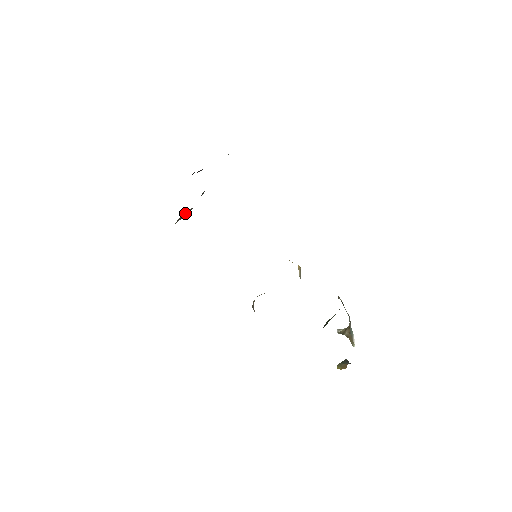
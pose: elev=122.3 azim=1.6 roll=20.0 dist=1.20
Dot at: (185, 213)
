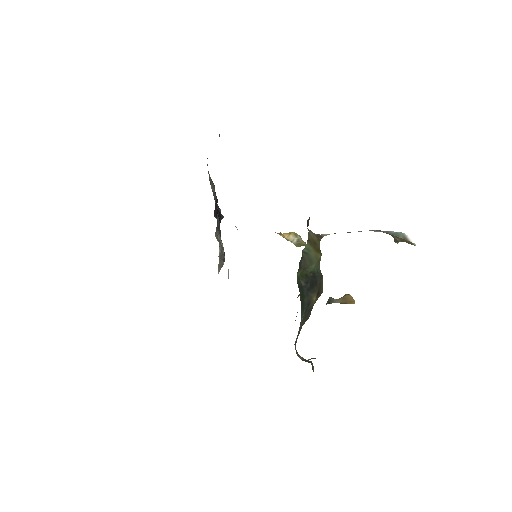
Dot at: (220, 258)
